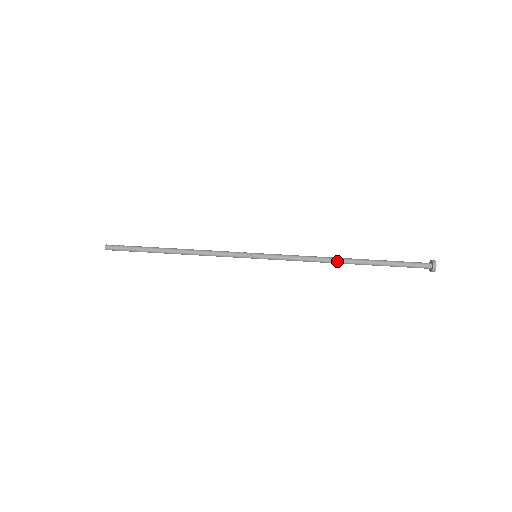
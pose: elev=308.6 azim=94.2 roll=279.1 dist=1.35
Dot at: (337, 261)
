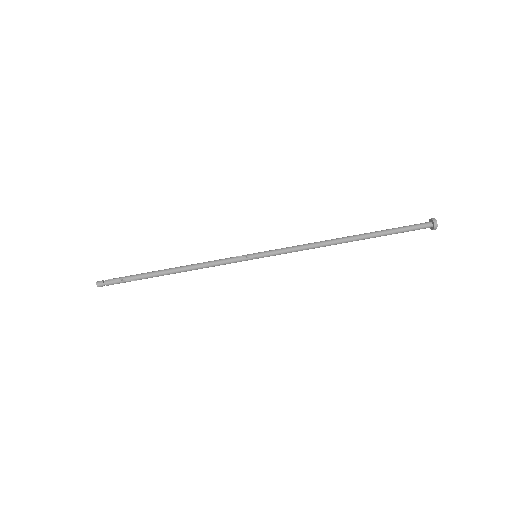
Dot at: (339, 243)
